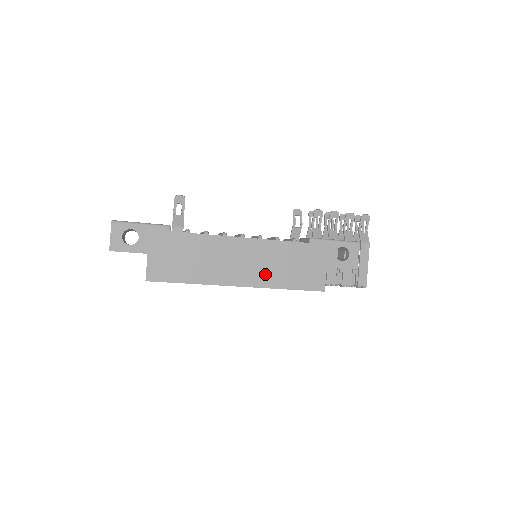
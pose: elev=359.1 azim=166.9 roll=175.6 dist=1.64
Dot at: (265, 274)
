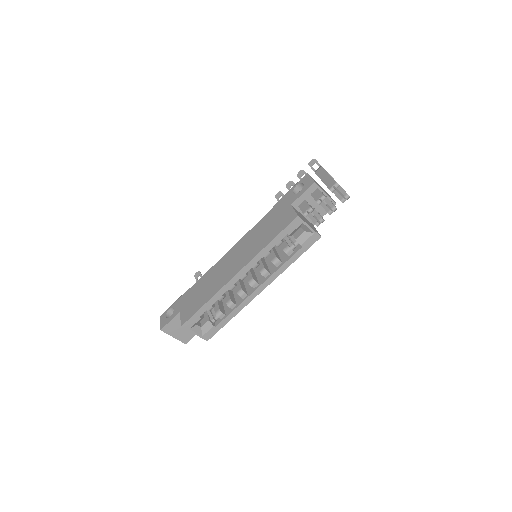
Dot at: (251, 251)
